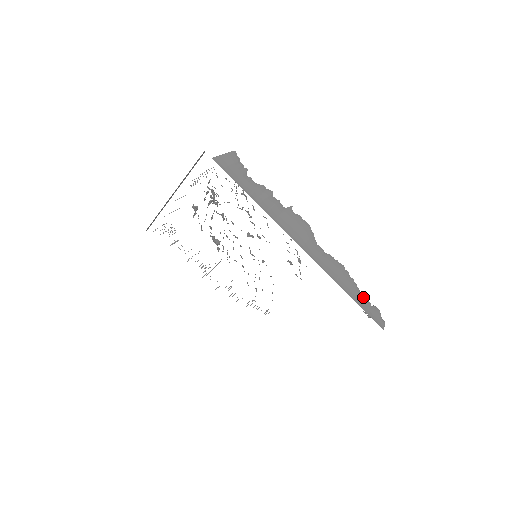
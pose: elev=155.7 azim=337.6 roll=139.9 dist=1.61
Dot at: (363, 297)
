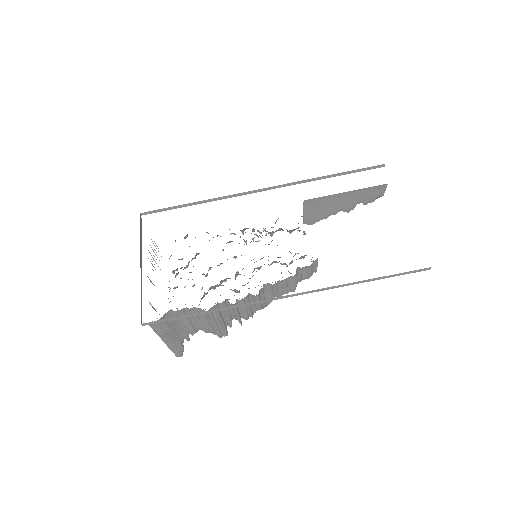
Dot at: occluded
